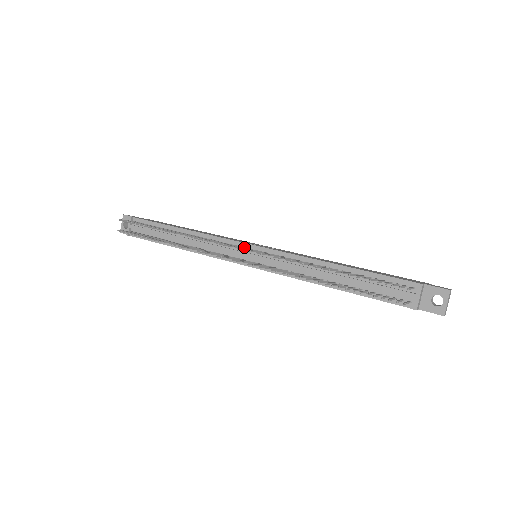
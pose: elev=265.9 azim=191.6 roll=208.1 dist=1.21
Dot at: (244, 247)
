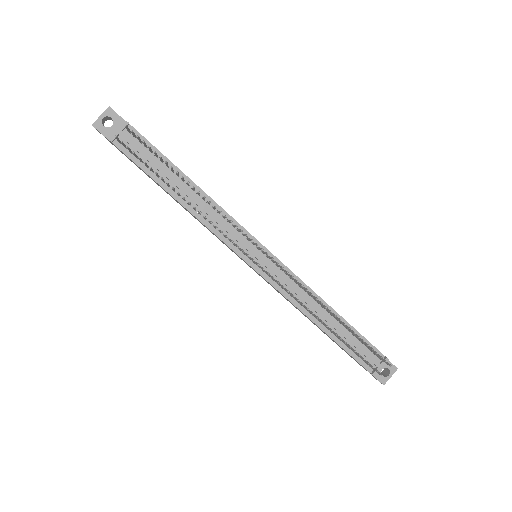
Dot at: (258, 246)
